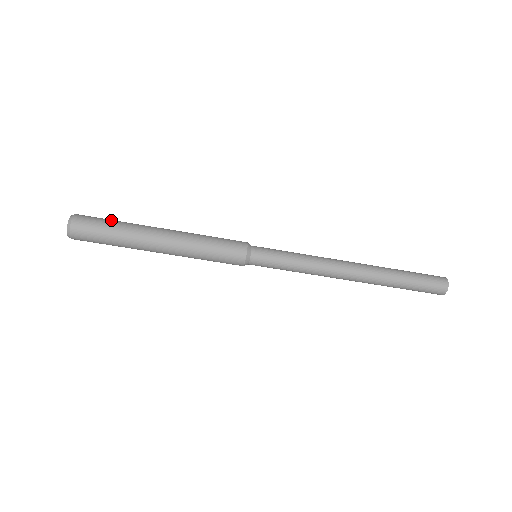
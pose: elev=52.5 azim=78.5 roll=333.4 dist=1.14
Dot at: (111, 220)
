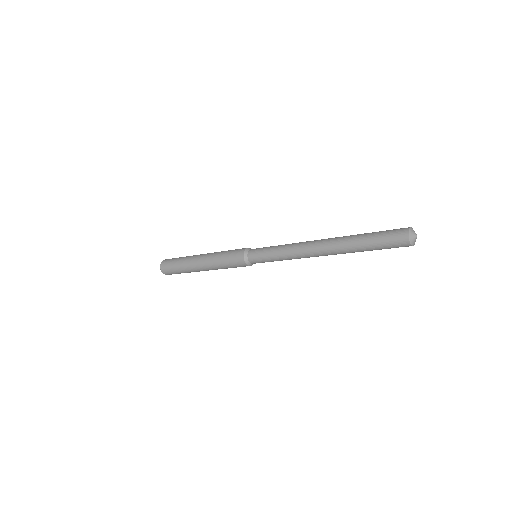
Dot at: (176, 259)
